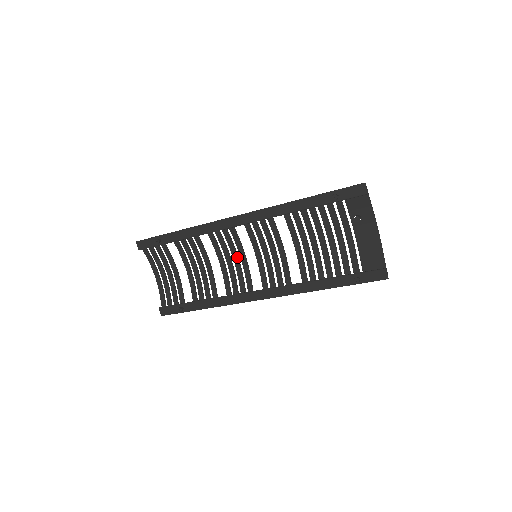
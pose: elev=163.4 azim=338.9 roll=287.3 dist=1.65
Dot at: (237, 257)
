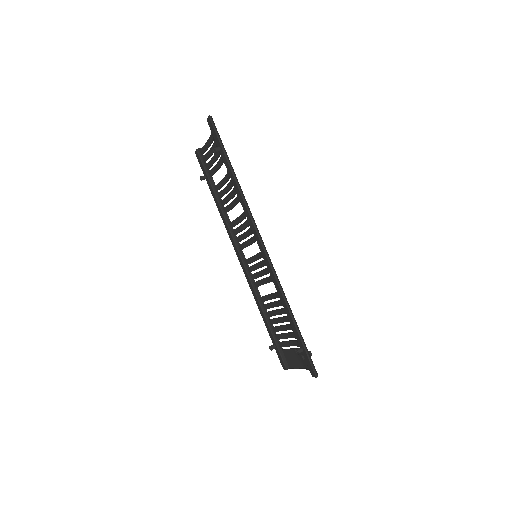
Dot at: (251, 234)
